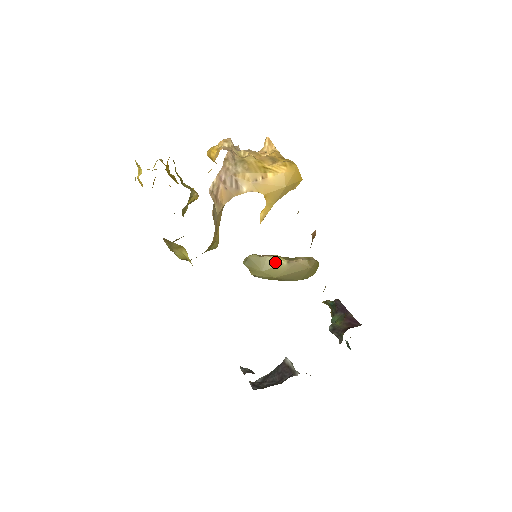
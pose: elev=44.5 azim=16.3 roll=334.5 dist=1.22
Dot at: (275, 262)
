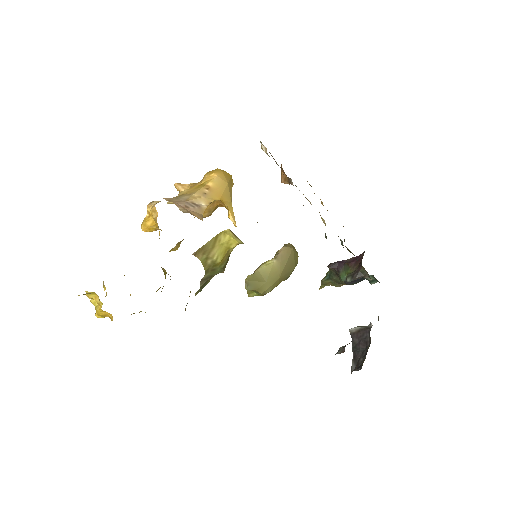
Dot at: (267, 267)
